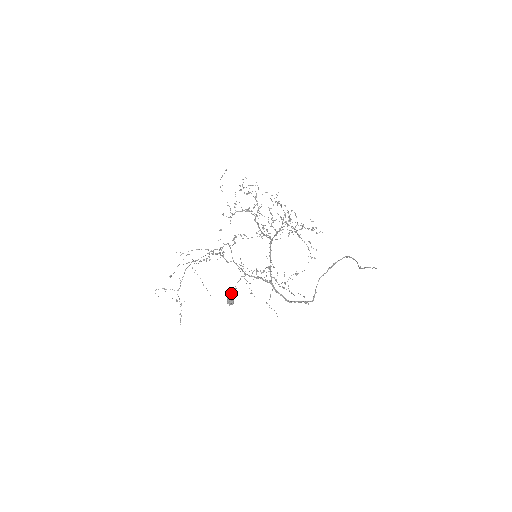
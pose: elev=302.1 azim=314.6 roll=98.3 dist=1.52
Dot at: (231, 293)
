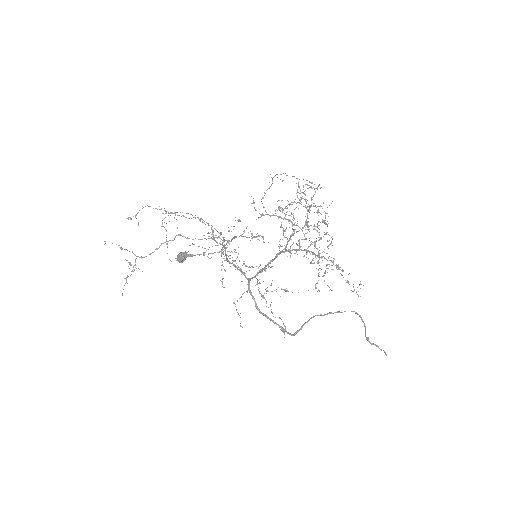
Dot at: occluded
